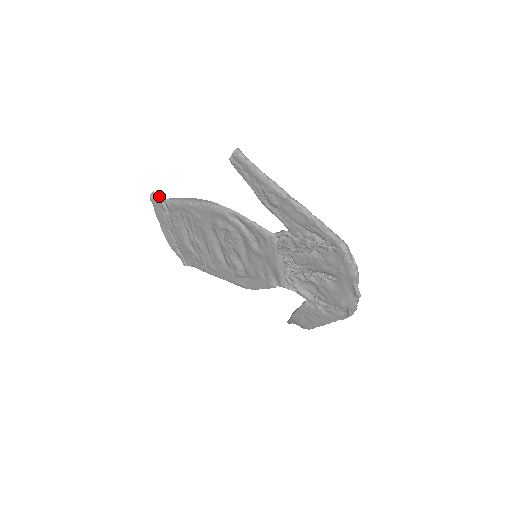
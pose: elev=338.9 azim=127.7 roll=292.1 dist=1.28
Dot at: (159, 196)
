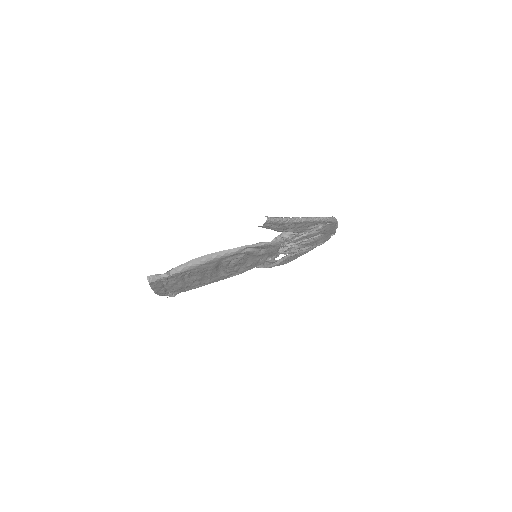
Dot at: (157, 276)
